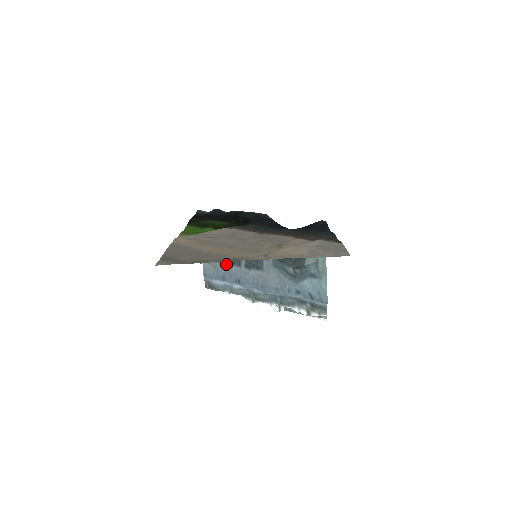
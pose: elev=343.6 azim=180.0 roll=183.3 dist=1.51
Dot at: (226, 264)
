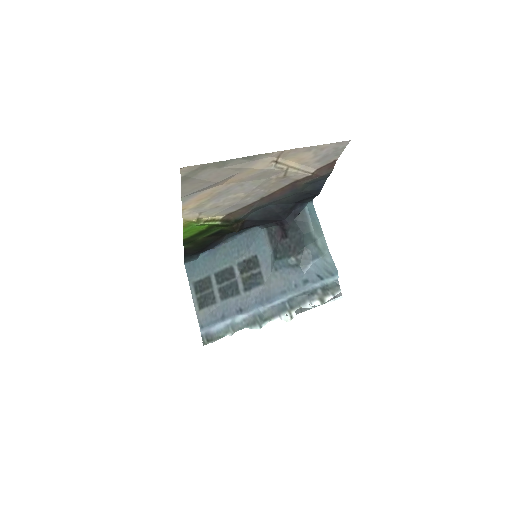
Dot at: (223, 301)
